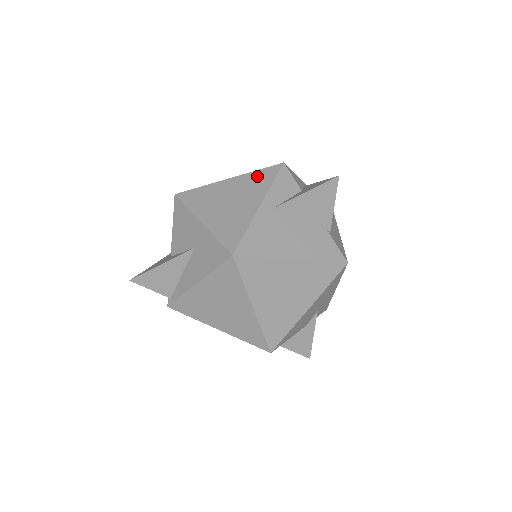
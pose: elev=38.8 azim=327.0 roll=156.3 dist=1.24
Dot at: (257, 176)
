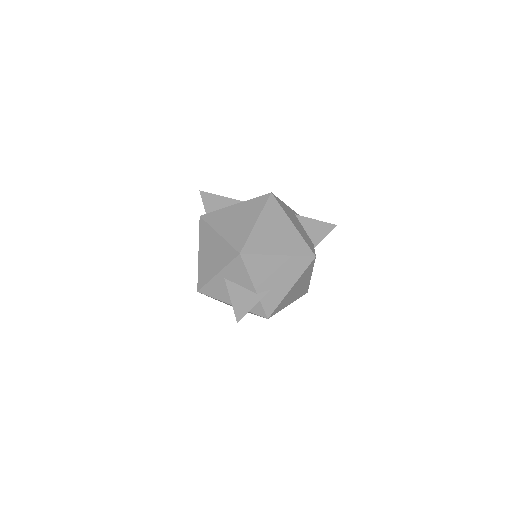
Dot at: occluded
